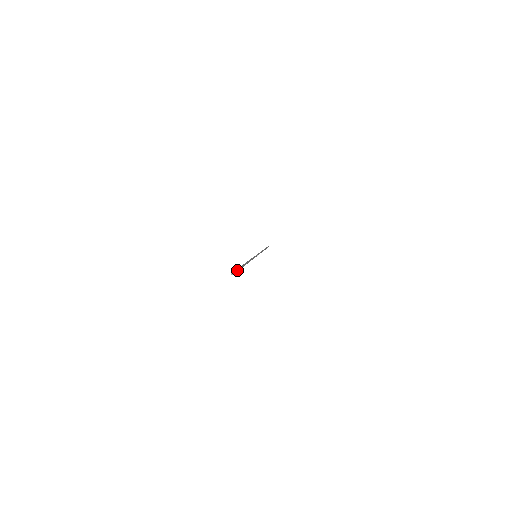
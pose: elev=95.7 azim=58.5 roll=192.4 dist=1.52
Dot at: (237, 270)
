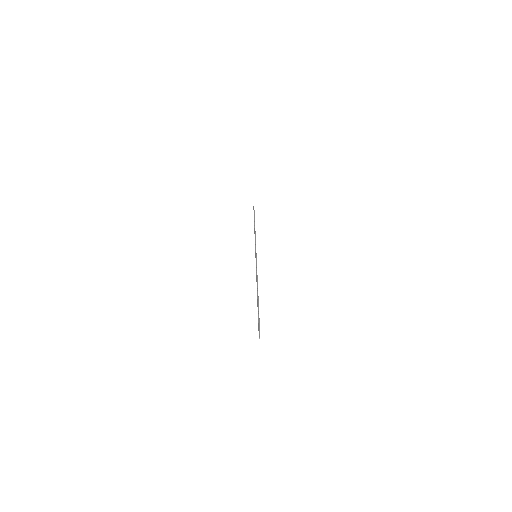
Dot at: (259, 323)
